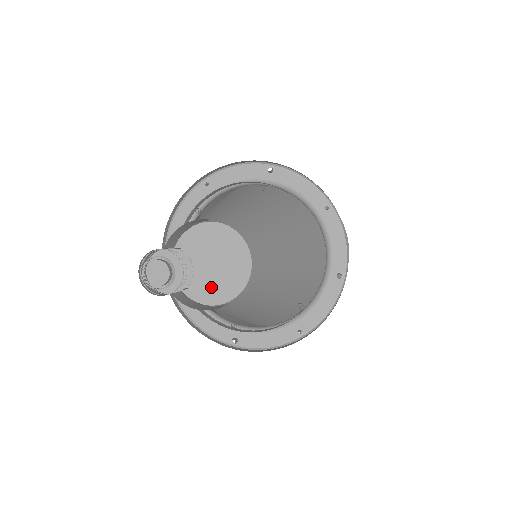
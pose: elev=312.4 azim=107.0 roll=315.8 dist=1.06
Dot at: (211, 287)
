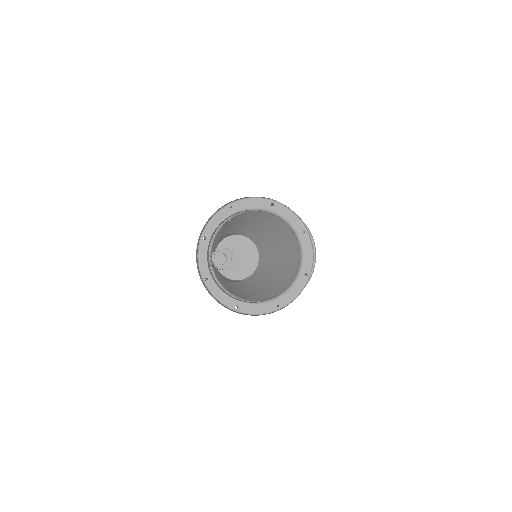
Dot at: (235, 270)
